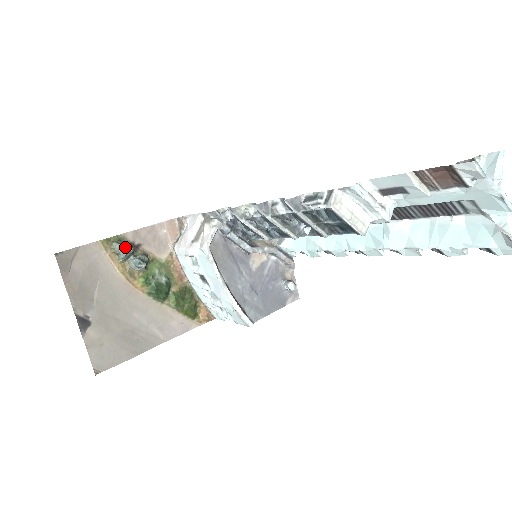
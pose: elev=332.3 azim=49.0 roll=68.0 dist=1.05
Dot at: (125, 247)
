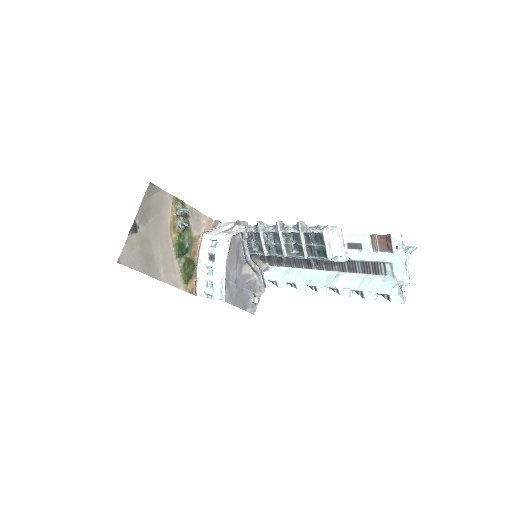
Dot at: (185, 208)
